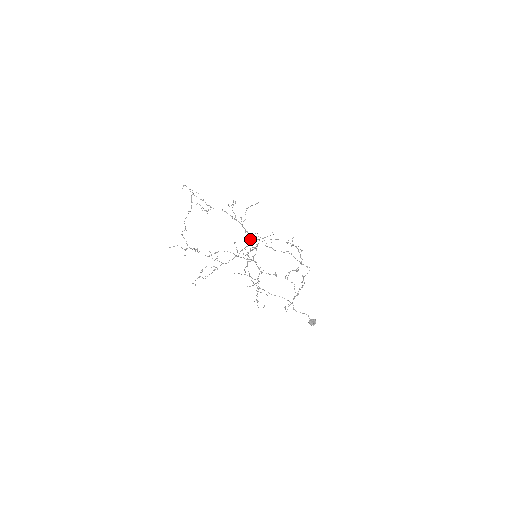
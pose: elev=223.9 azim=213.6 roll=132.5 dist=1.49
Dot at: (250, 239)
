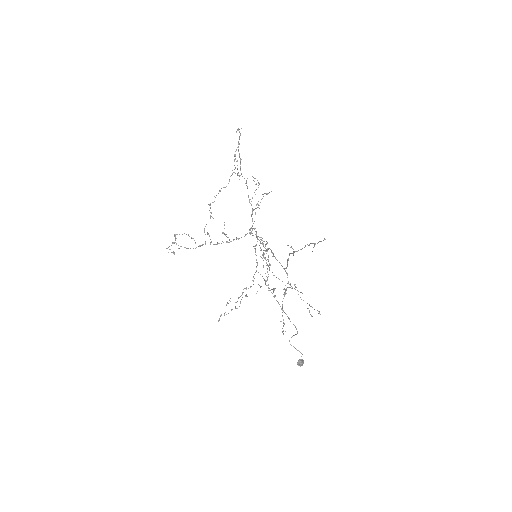
Dot at: occluded
